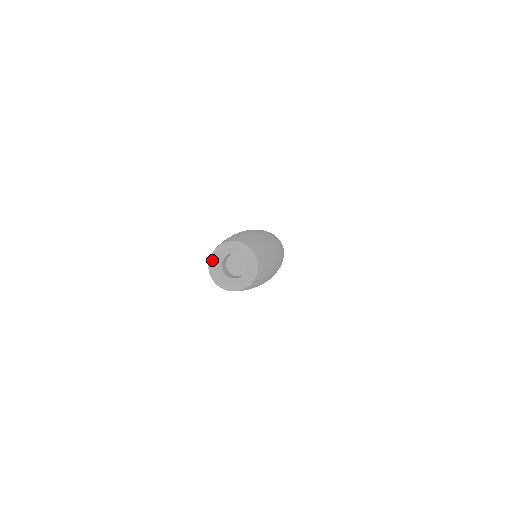
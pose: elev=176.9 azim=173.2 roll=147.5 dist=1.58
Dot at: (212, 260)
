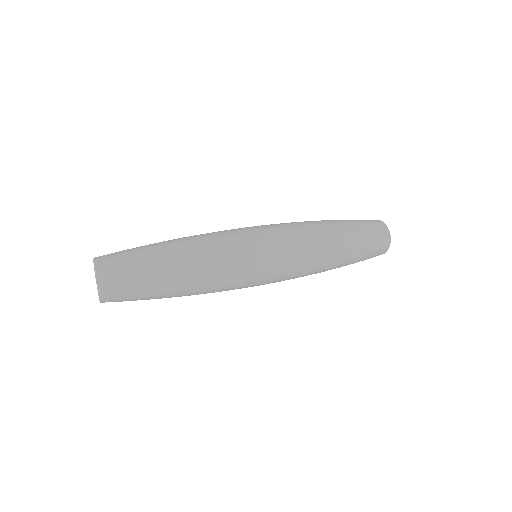
Dot at: (97, 286)
